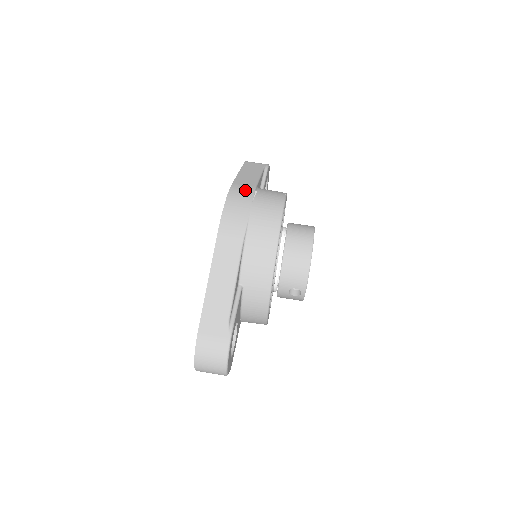
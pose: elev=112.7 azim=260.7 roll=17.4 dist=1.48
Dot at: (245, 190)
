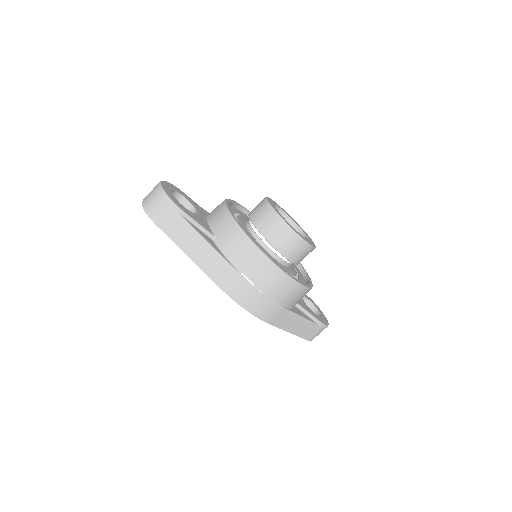
Dot at: (238, 285)
